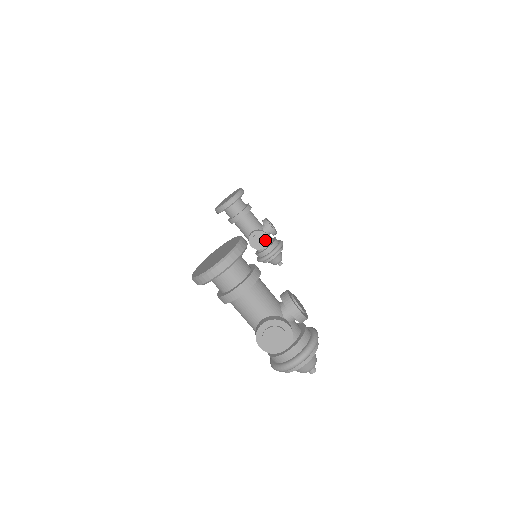
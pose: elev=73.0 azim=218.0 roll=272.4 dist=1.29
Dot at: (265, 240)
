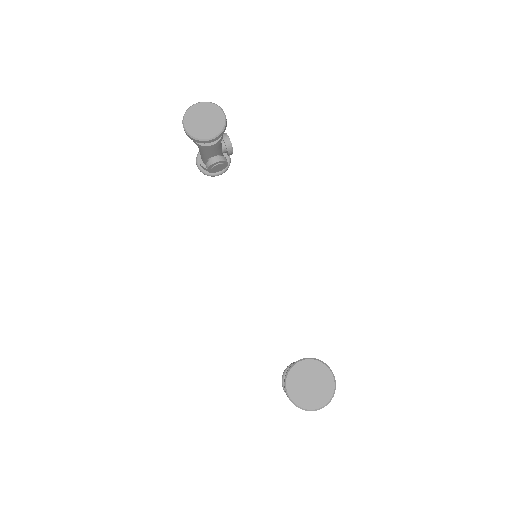
Dot at: (223, 167)
